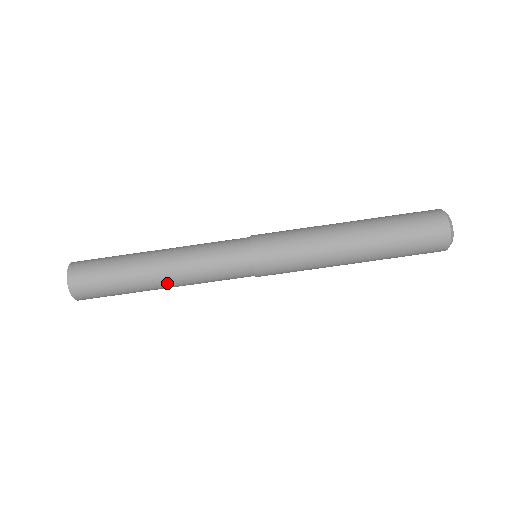
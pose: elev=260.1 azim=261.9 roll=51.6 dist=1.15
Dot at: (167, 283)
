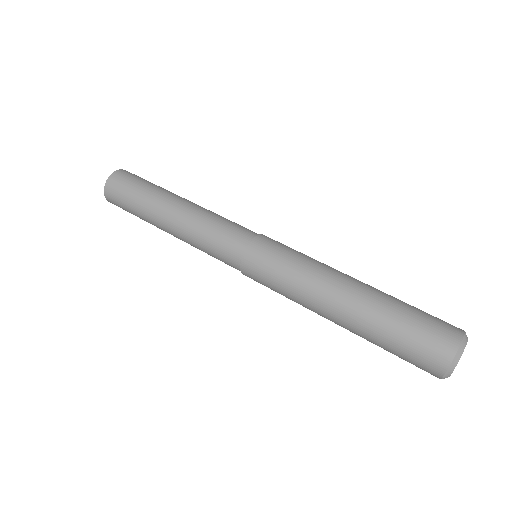
Dot at: (173, 217)
